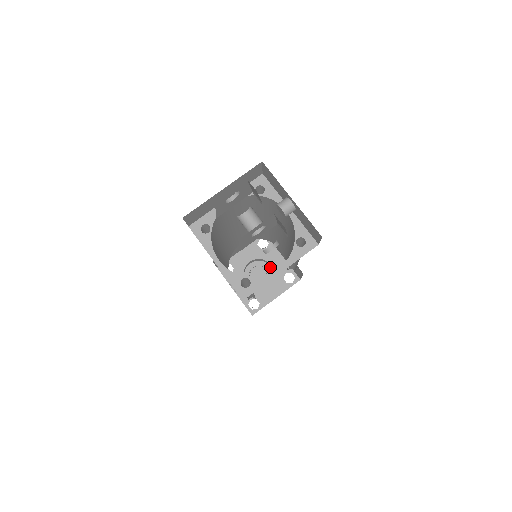
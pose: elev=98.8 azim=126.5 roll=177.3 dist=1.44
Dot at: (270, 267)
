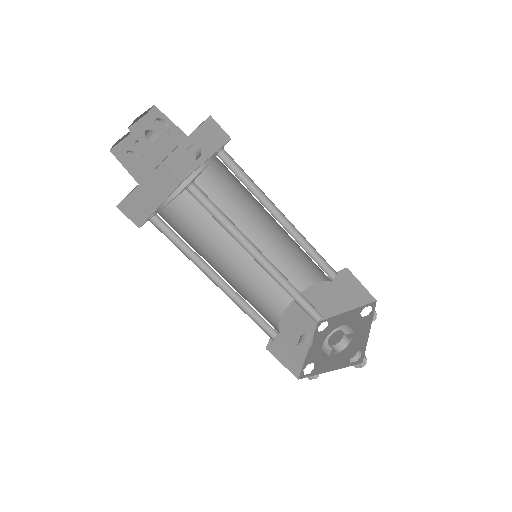
Dot at: (349, 334)
